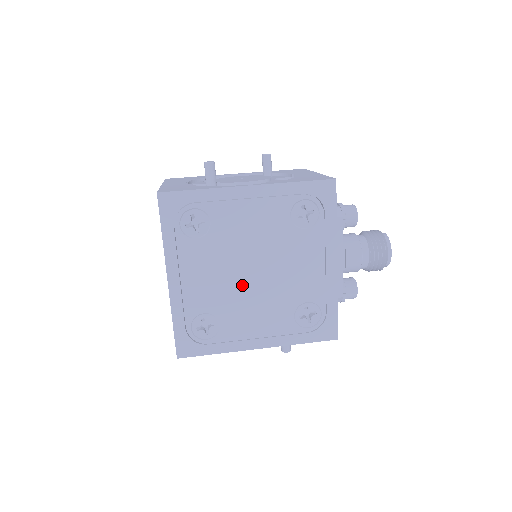
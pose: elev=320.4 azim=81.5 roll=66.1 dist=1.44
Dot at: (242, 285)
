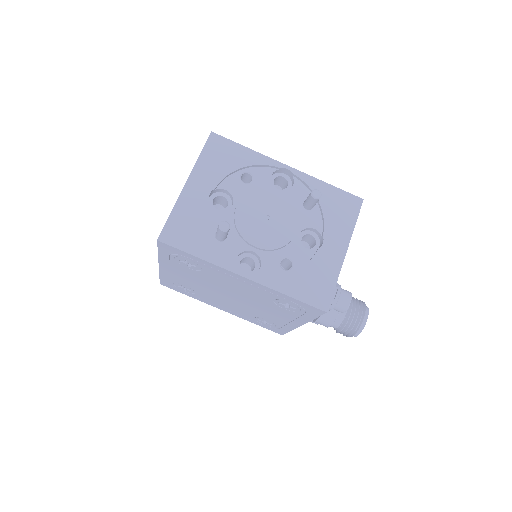
Dot at: (219, 294)
